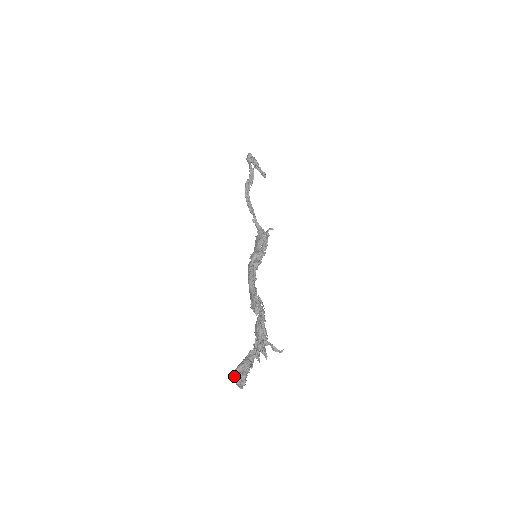
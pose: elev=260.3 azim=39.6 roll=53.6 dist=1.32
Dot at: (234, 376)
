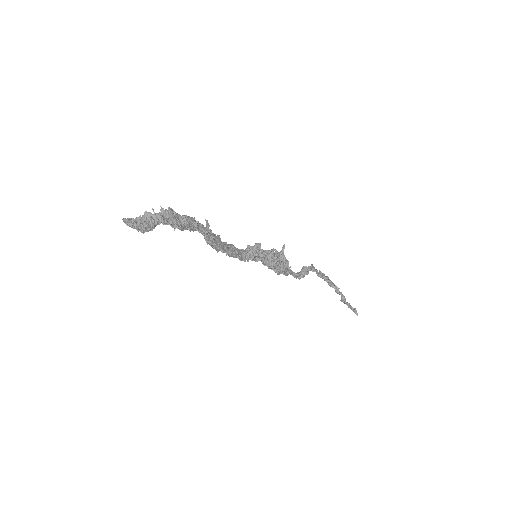
Dot at: occluded
